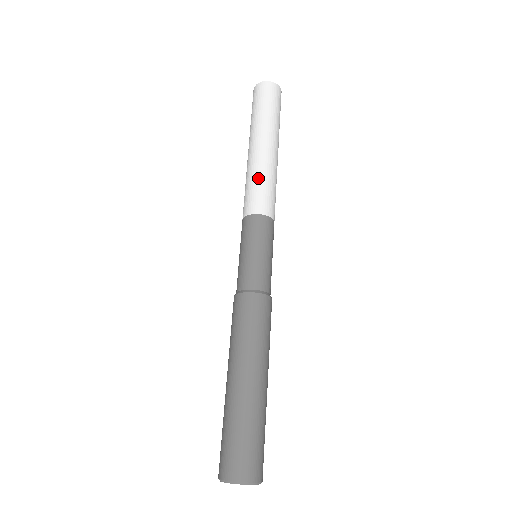
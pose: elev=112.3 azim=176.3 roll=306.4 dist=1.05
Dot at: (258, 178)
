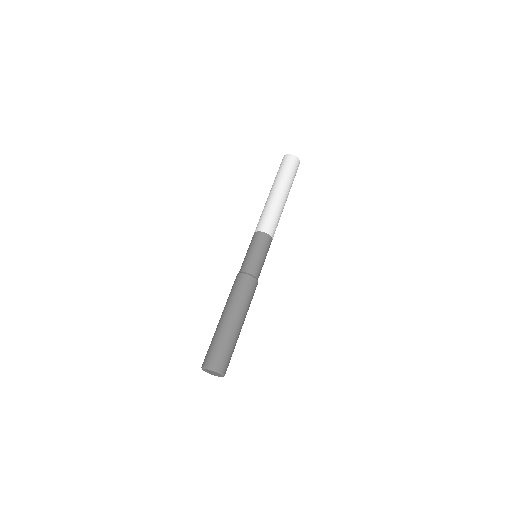
Dot at: (275, 213)
